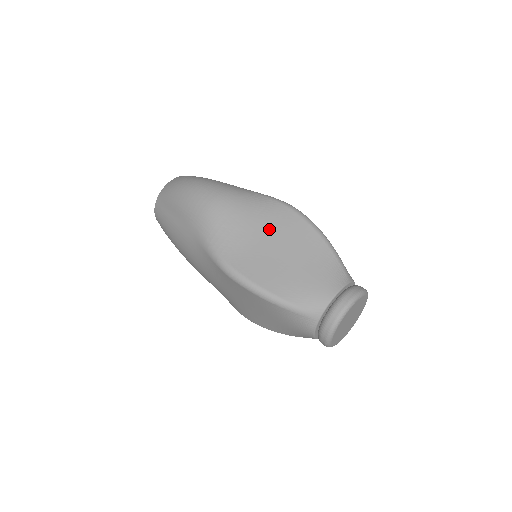
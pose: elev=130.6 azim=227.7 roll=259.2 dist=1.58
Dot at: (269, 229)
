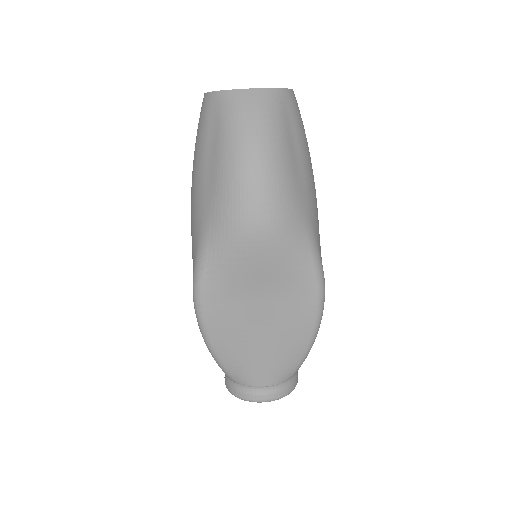
Dot at: (274, 296)
